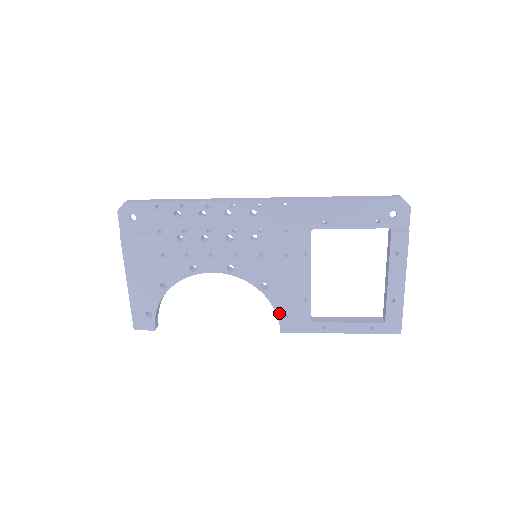
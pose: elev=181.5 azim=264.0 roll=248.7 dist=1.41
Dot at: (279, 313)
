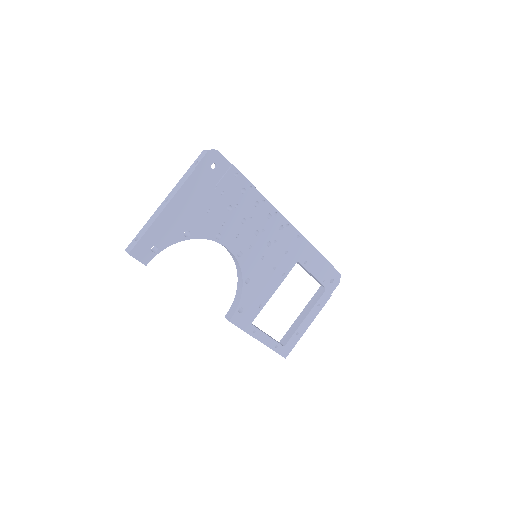
Dot at: (240, 306)
